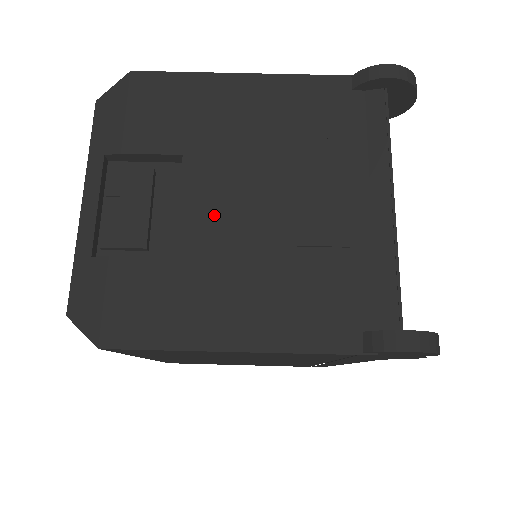
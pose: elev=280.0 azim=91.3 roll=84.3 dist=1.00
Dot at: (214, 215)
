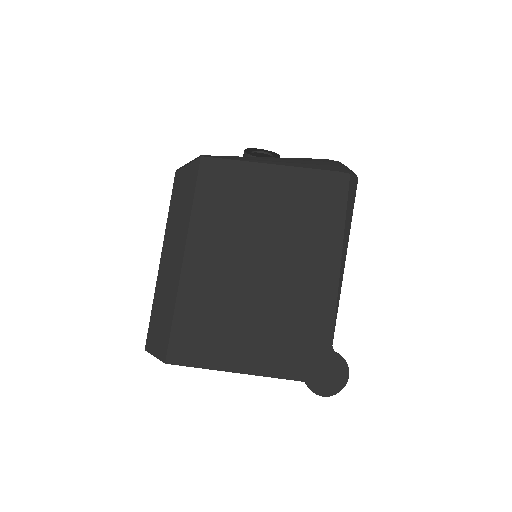
Dot at: occluded
